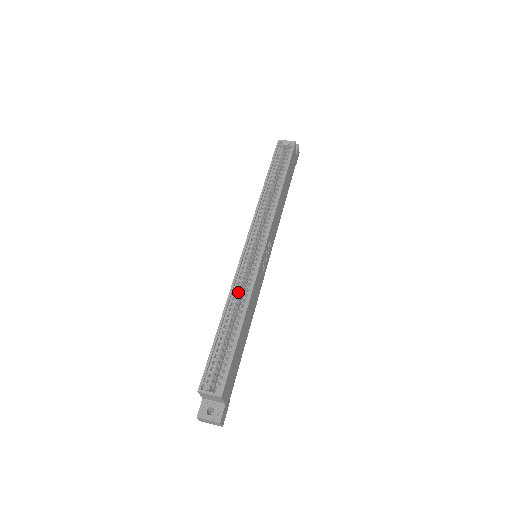
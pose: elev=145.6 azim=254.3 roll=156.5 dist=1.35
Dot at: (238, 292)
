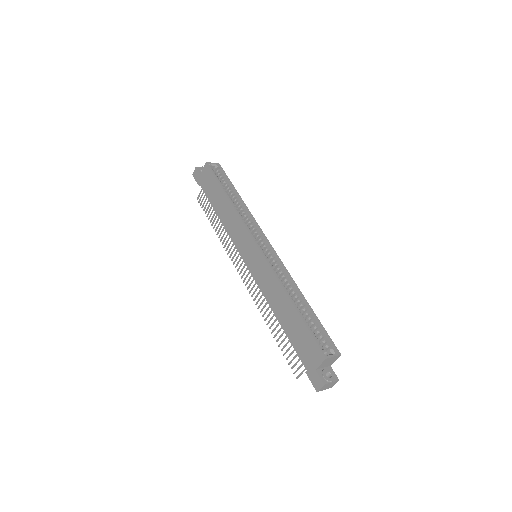
Dot at: occluded
